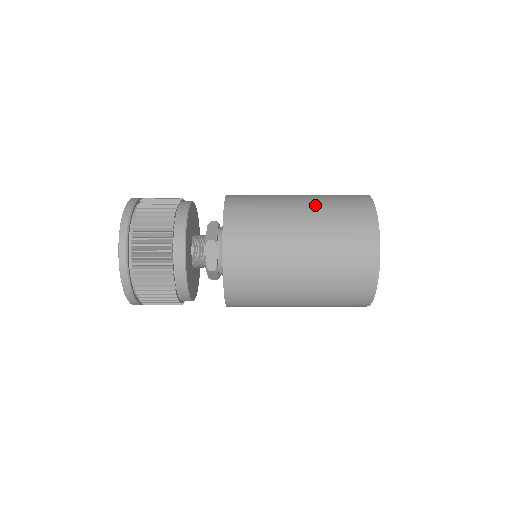
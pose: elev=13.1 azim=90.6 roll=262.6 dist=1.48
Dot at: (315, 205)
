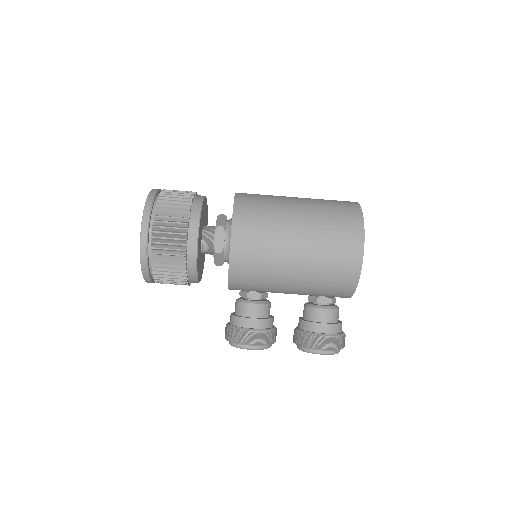
Dot at: occluded
